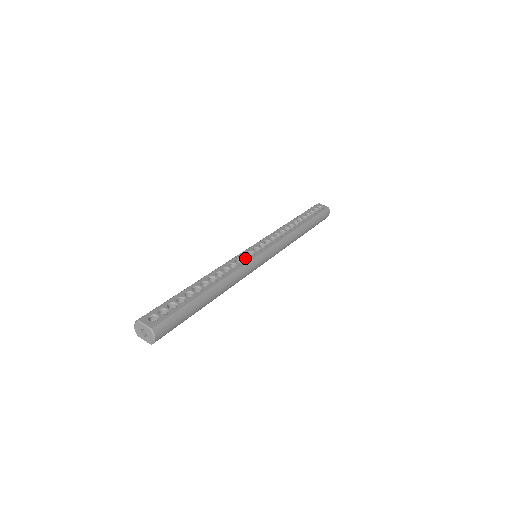
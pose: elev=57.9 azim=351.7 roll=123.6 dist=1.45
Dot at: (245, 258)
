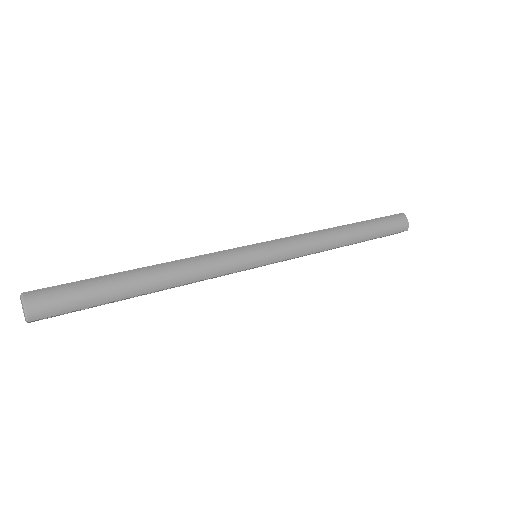
Dot at: occluded
